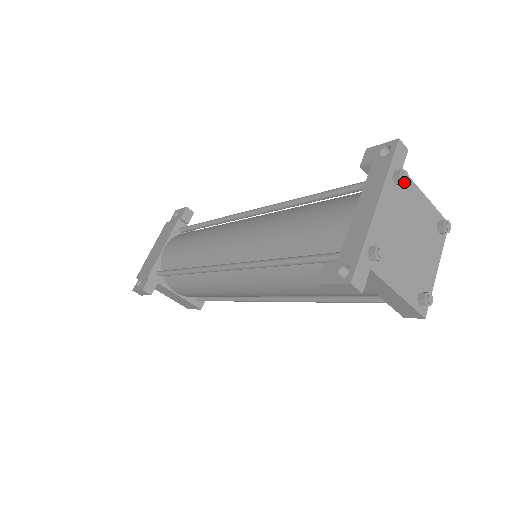
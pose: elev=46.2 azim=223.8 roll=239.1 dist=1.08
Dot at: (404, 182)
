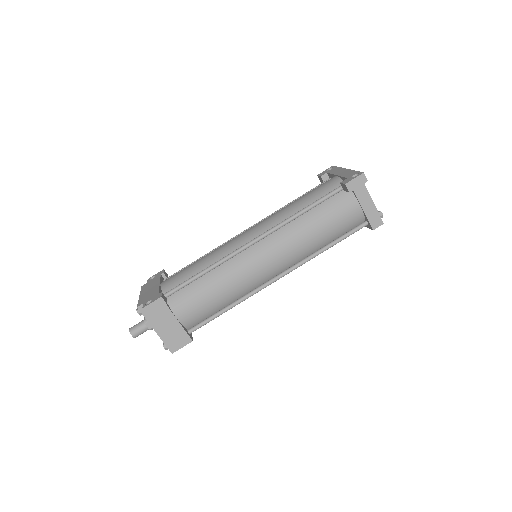
Dot at: occluded
